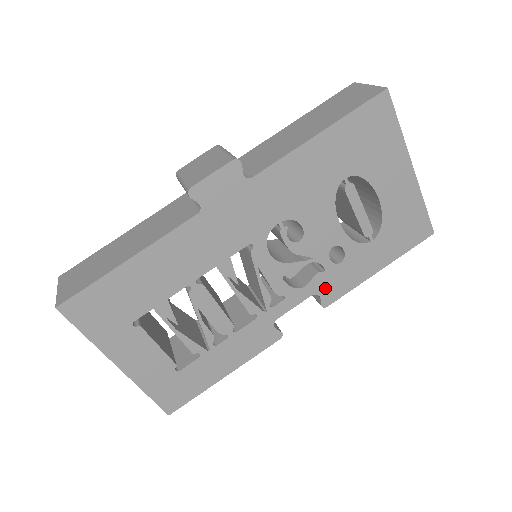
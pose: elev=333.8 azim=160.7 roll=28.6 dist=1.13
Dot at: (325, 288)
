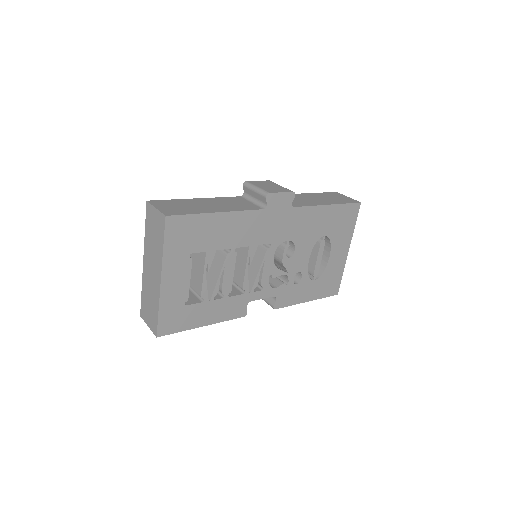
Dot at: (281, 296)
